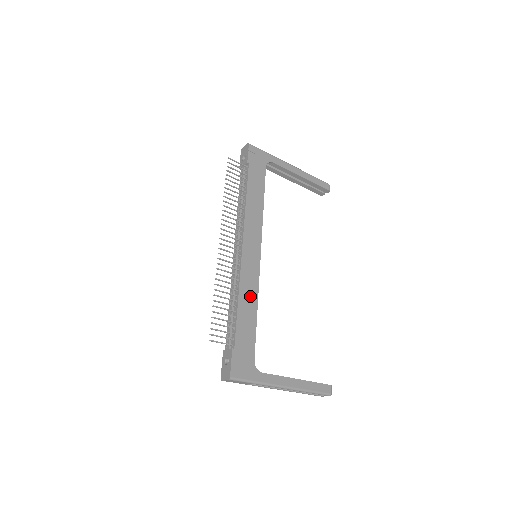
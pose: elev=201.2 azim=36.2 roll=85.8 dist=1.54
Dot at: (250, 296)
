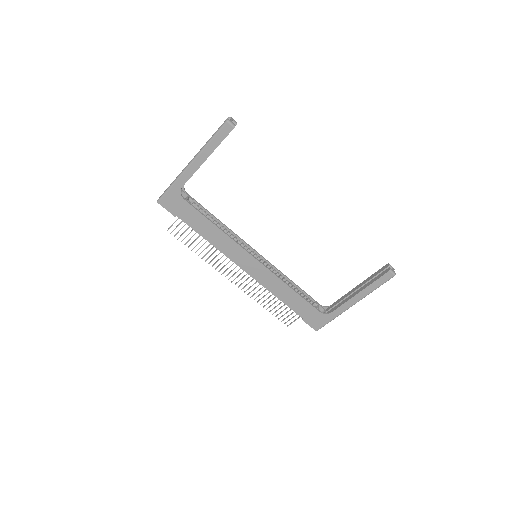
Dot at: (279, 287)
